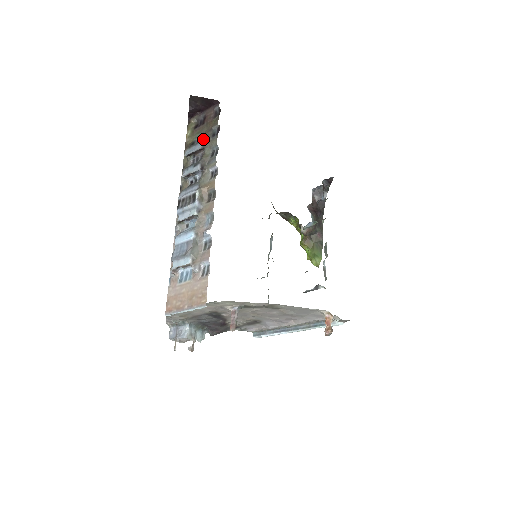
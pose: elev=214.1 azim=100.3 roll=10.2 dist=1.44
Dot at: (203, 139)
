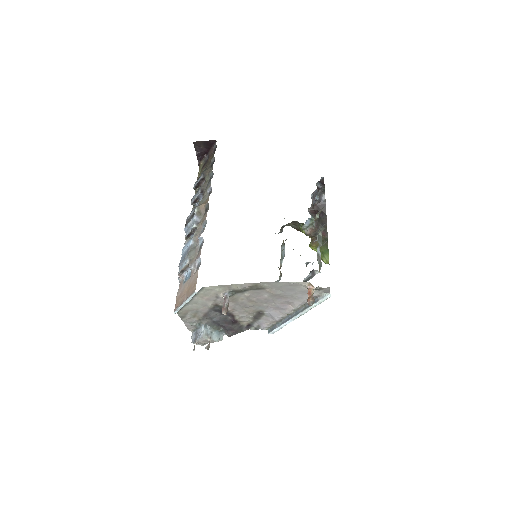
Dot at: (204, 171)
